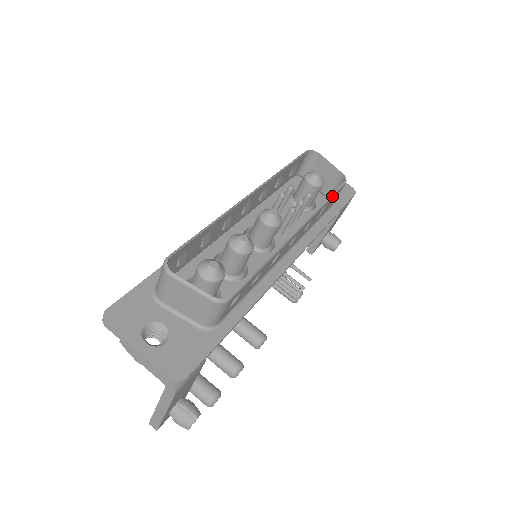
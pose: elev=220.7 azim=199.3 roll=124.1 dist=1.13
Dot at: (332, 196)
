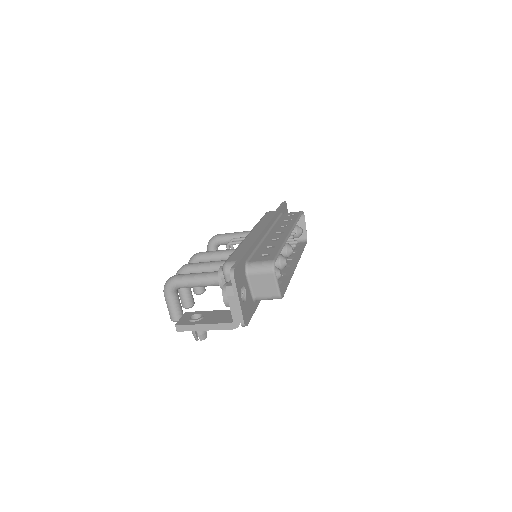
Dot at: (303, 250)
